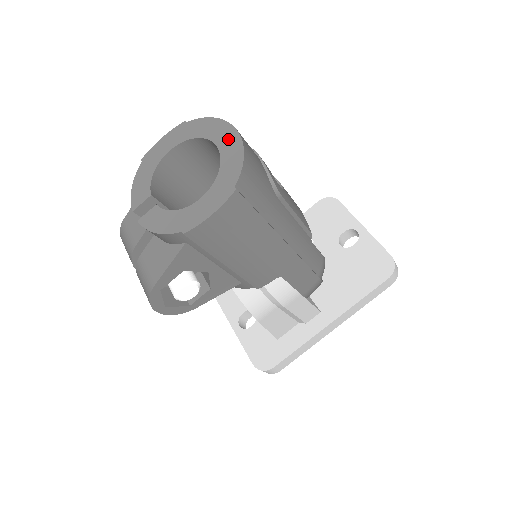
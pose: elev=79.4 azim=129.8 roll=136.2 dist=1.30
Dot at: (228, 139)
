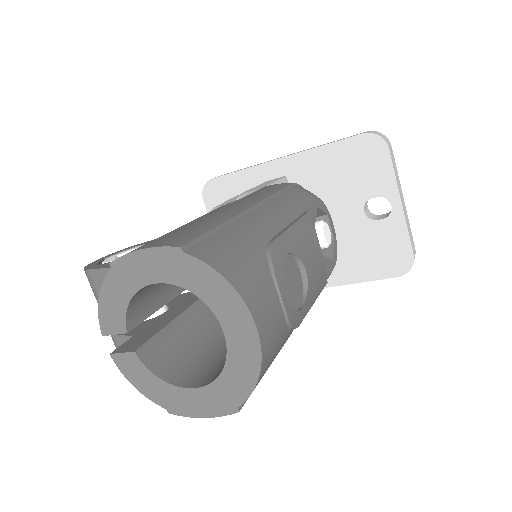
Dot at: (242, 337)
